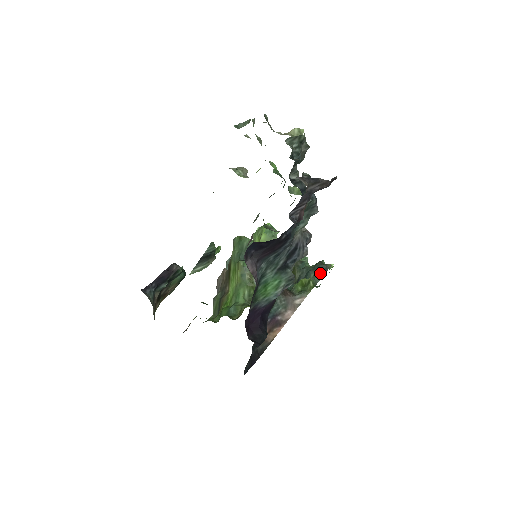
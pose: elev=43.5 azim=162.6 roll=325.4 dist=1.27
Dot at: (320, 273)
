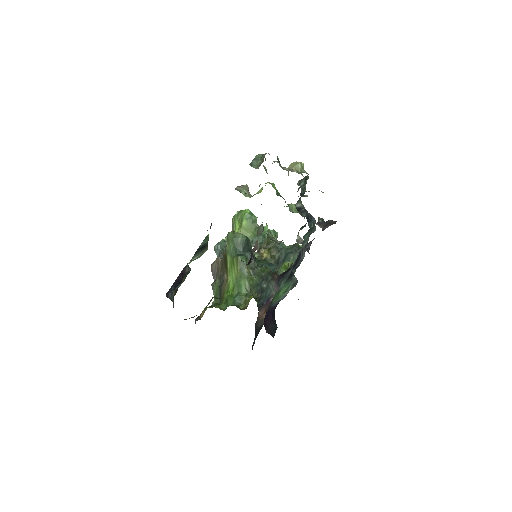
Dot at: occluded
